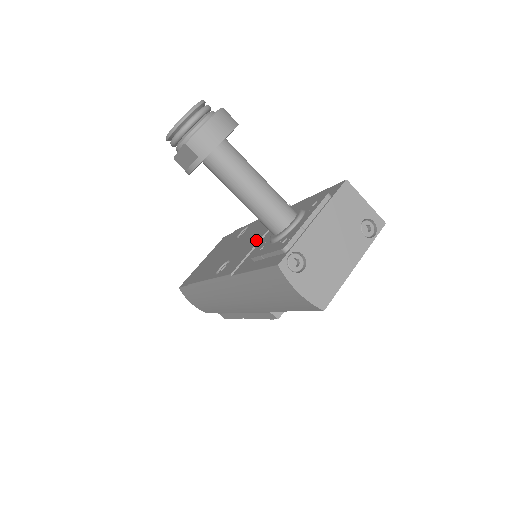
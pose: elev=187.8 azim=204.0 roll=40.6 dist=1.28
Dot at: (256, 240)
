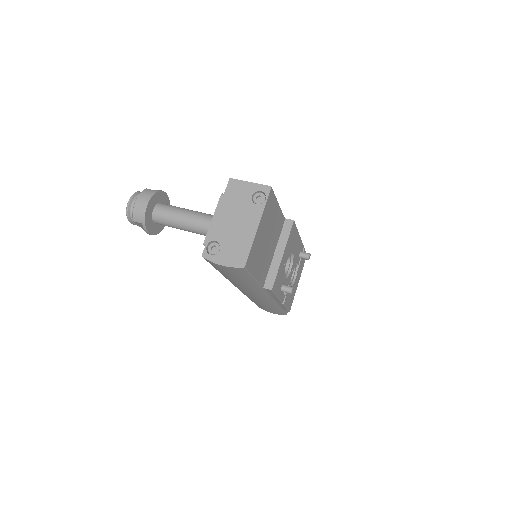
Dot at: occluded
